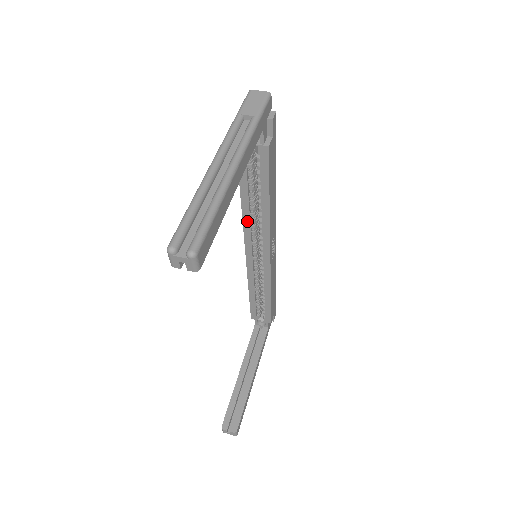
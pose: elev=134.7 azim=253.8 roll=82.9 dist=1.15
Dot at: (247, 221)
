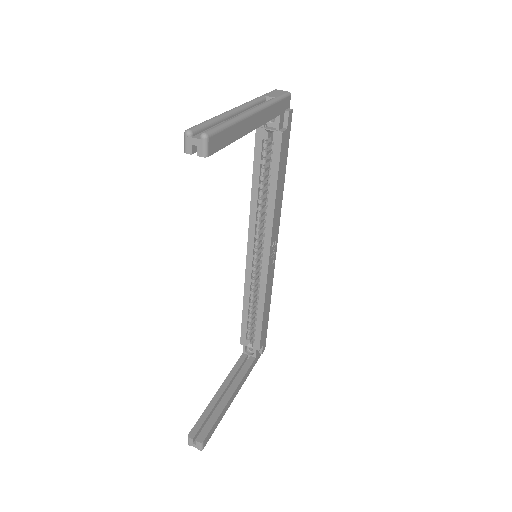
Dot at: (254, 215)
